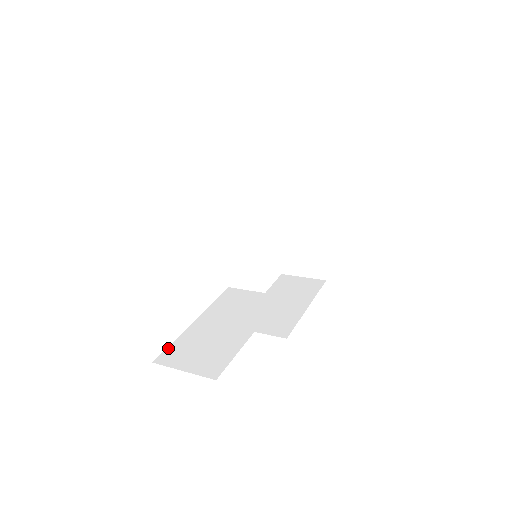
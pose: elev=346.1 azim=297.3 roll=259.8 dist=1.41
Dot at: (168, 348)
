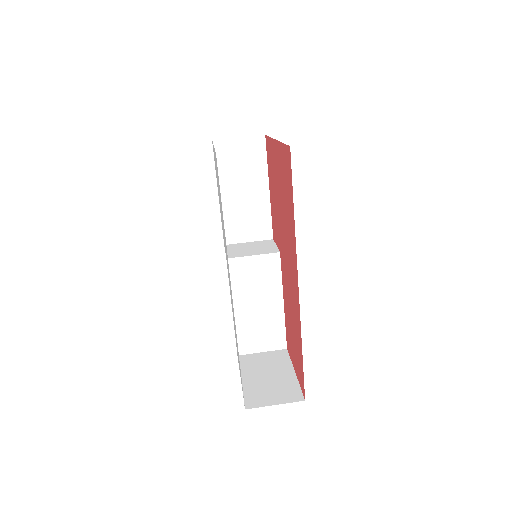
Dot at: (237, 341)
